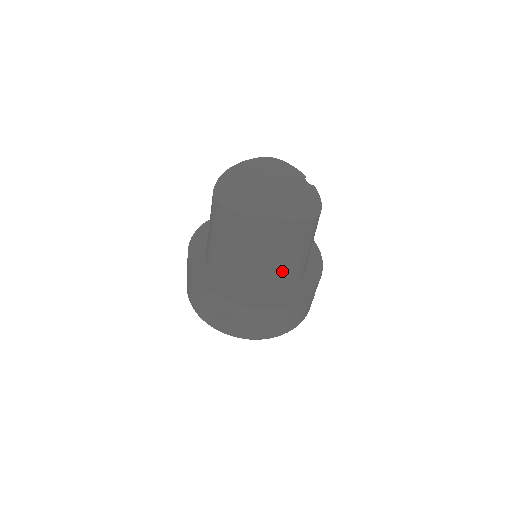
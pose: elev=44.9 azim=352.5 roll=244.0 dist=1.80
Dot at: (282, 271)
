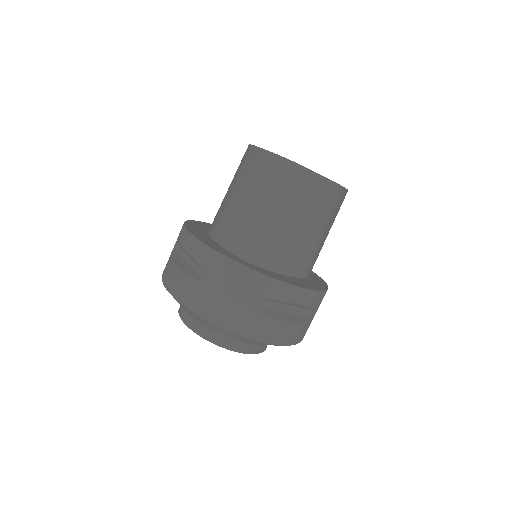
Dot at: (318, 253)
